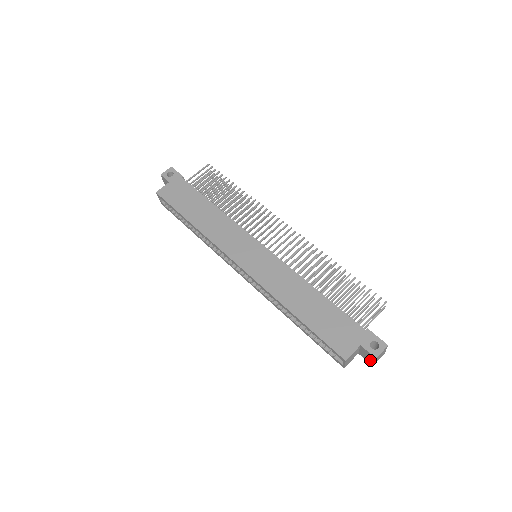
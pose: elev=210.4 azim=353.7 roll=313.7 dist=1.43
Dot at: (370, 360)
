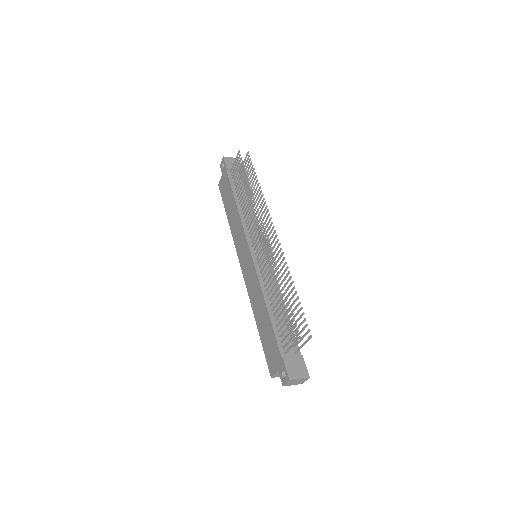
Dot at: occluded
